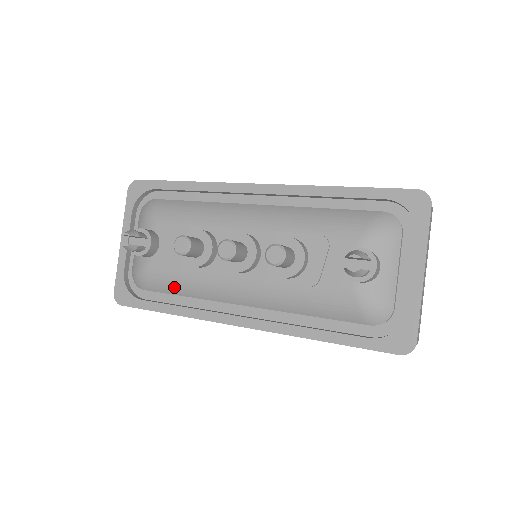
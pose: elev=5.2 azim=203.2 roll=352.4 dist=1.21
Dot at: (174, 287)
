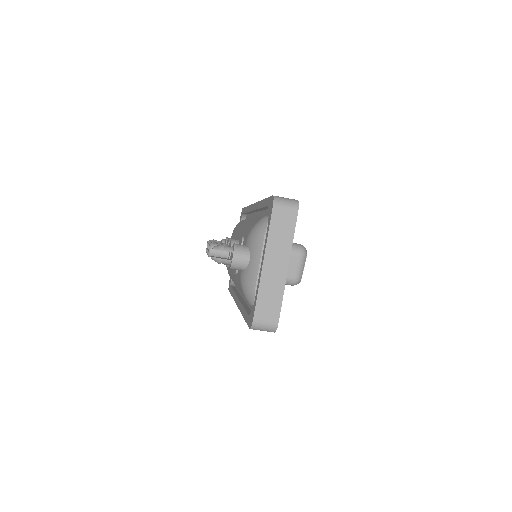
Dot at: occluded
